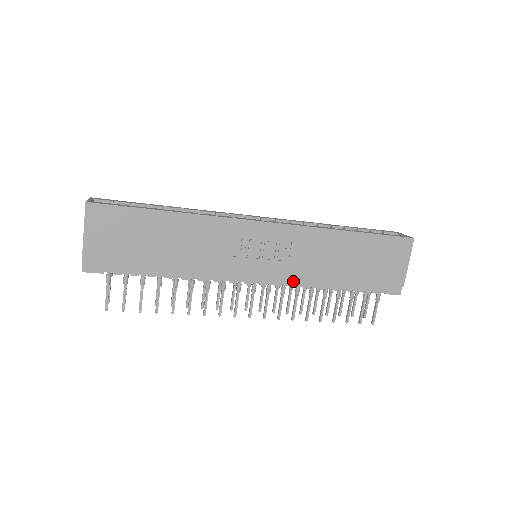
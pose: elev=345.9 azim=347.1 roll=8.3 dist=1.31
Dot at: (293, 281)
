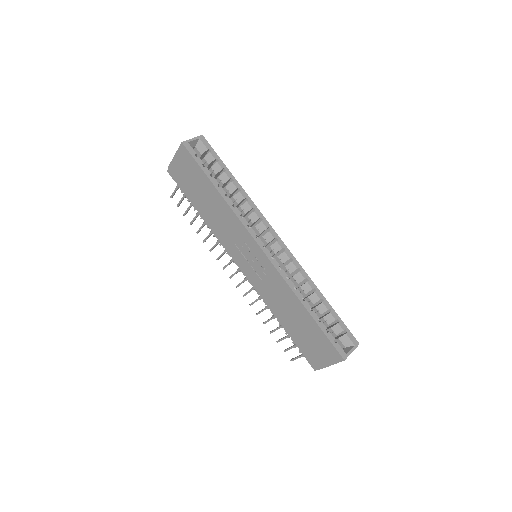
Dot at: (259, 291)
